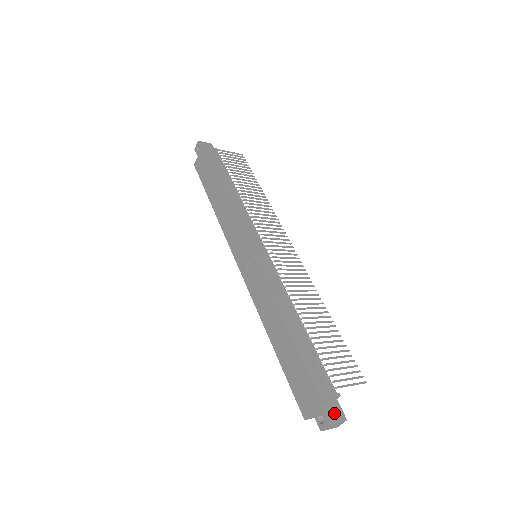
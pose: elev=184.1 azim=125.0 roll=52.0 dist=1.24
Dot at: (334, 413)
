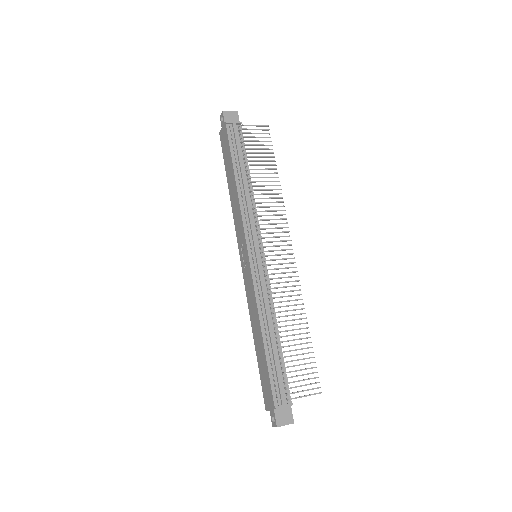
Dot at: (284, 418)
